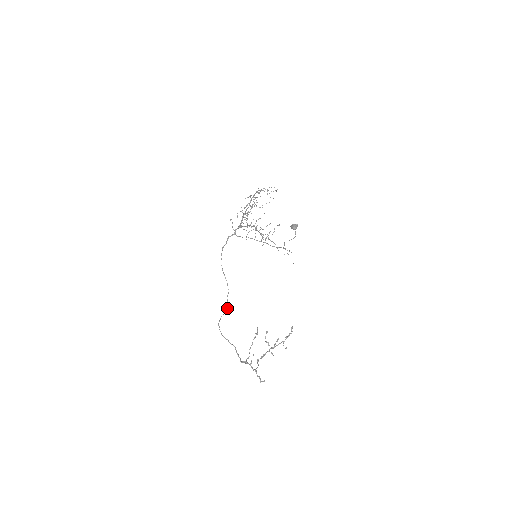
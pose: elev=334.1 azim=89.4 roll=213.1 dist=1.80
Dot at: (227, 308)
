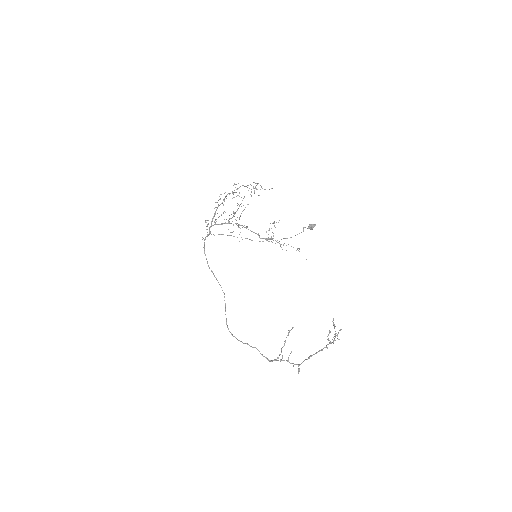
Dot at: occluded
